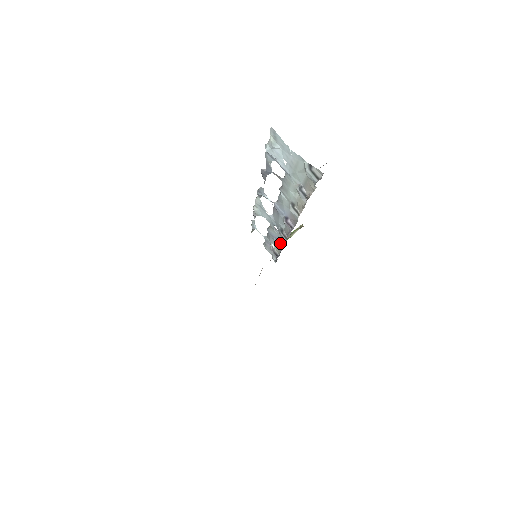
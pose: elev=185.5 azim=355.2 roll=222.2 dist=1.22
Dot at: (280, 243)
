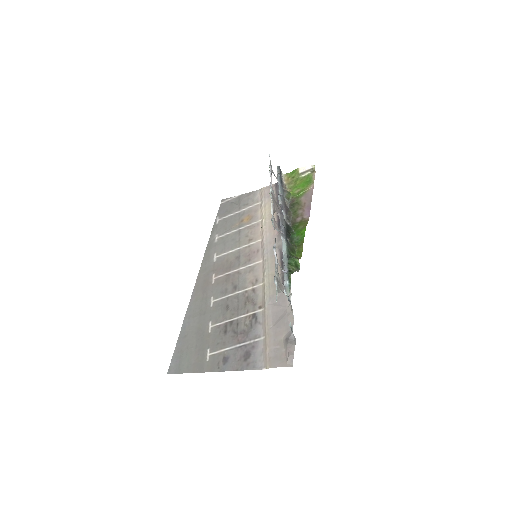
Dot at: occluded
